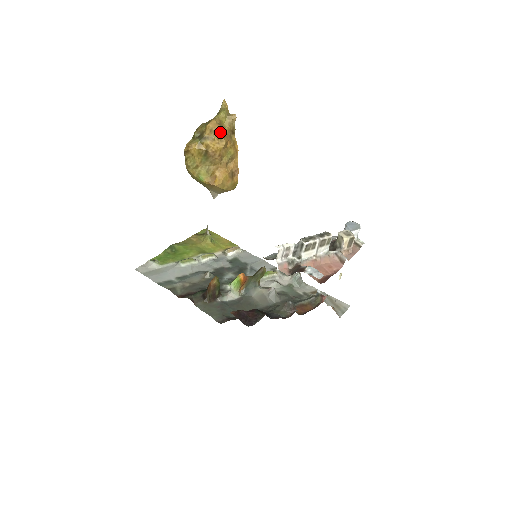
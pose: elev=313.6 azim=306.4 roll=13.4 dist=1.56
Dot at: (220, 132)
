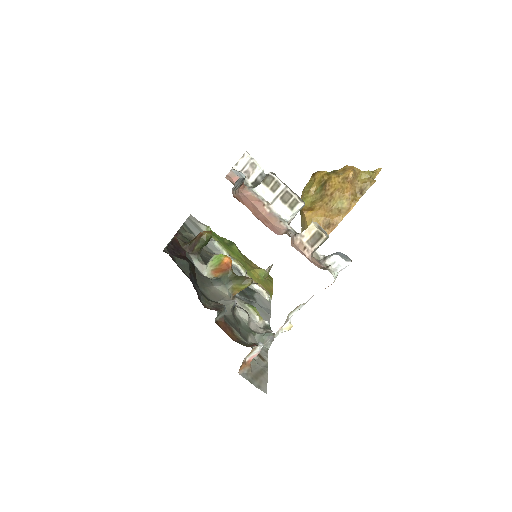
Dot at: (349, 174)
